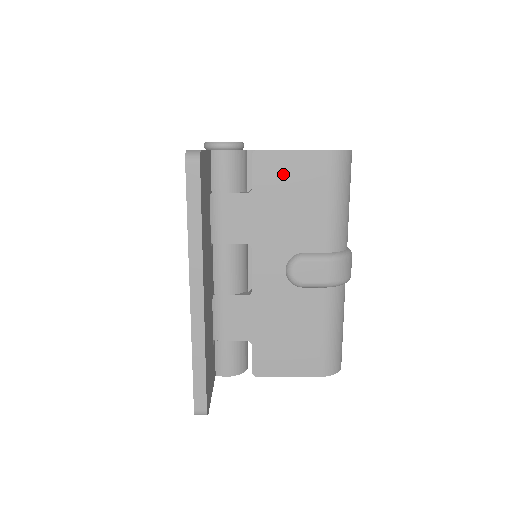
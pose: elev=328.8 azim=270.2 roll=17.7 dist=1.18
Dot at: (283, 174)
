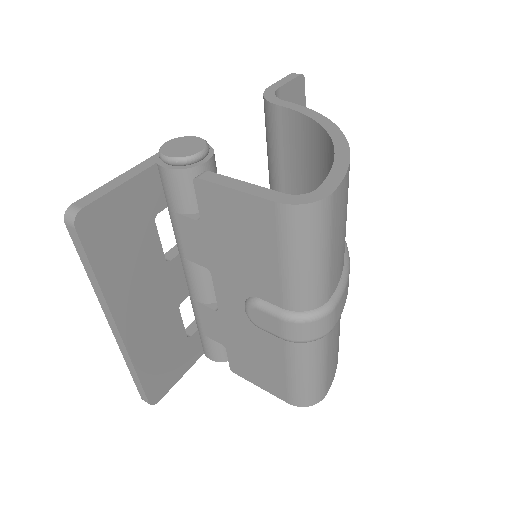
Dot at: (228, 213)
